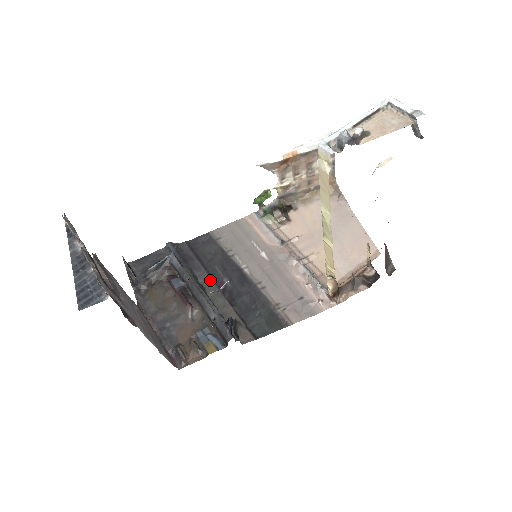
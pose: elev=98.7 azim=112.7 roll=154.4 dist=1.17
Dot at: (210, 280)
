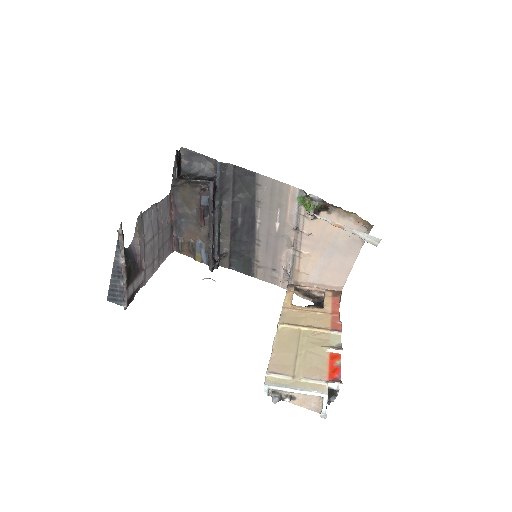
Dot at: (230, 211)
